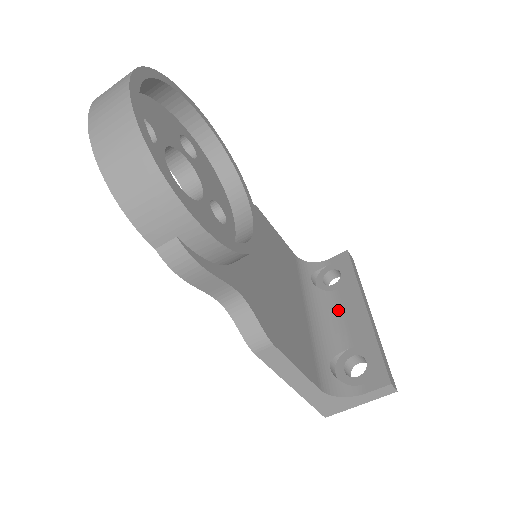
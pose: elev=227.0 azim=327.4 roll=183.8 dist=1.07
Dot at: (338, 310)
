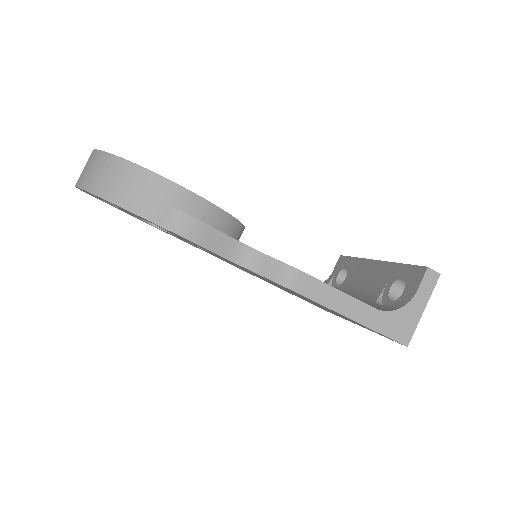
Dot at: (359, 283)
